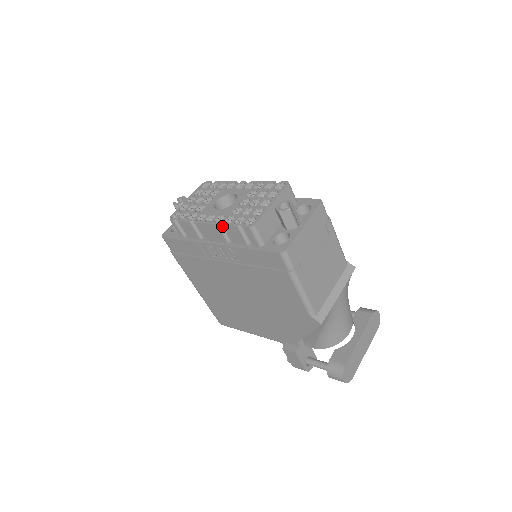
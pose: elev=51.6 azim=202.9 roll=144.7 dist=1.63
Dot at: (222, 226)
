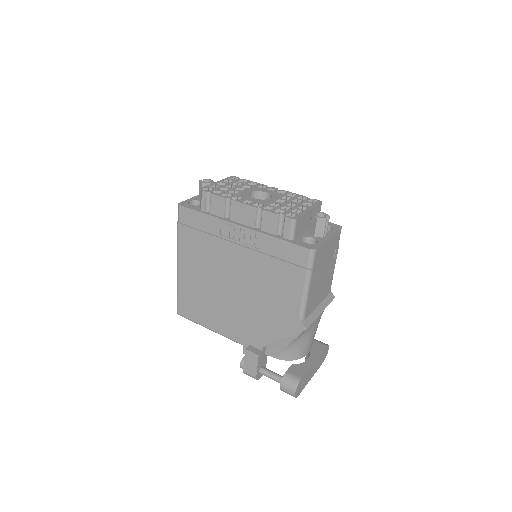
Dot at: (259, 211)
